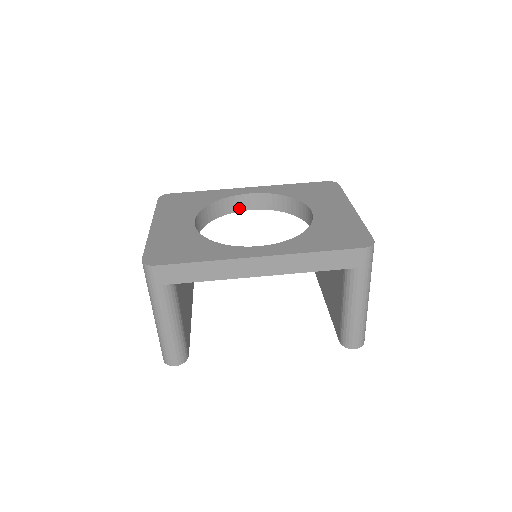
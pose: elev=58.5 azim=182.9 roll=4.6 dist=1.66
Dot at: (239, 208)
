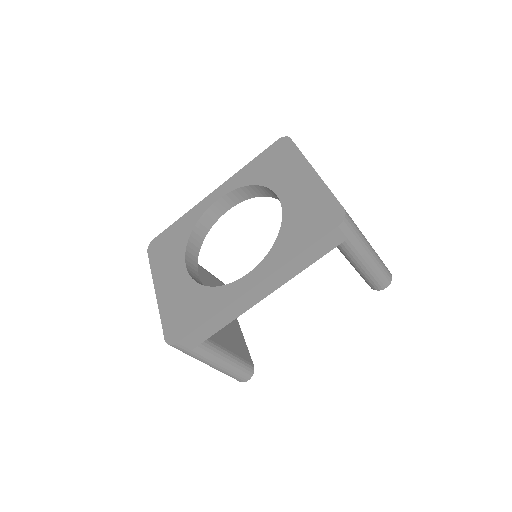
Dot at: (217, 216)
